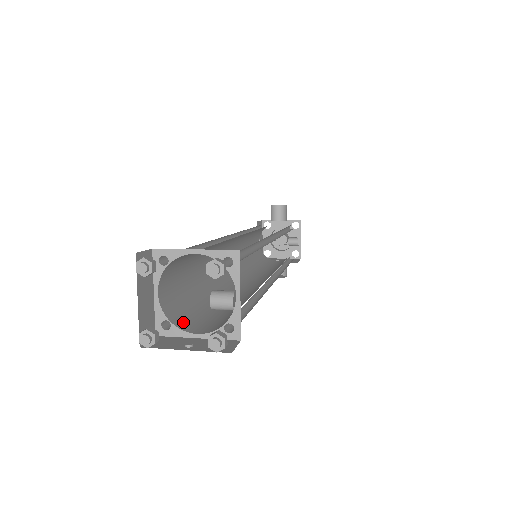
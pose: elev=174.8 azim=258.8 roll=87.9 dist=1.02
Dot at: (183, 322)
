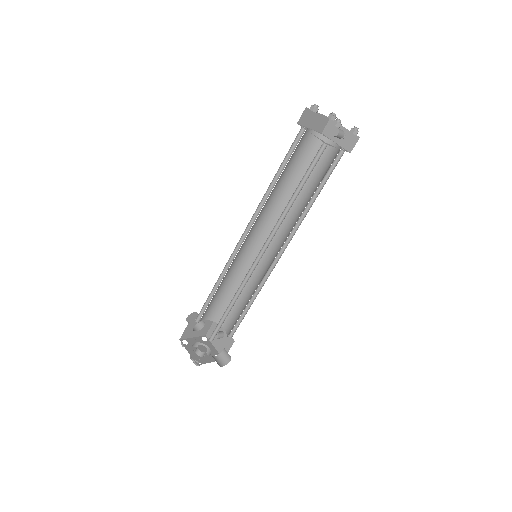
Dot at: occluded
